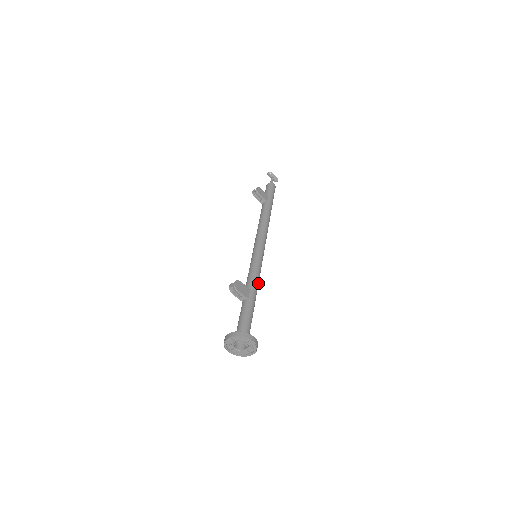
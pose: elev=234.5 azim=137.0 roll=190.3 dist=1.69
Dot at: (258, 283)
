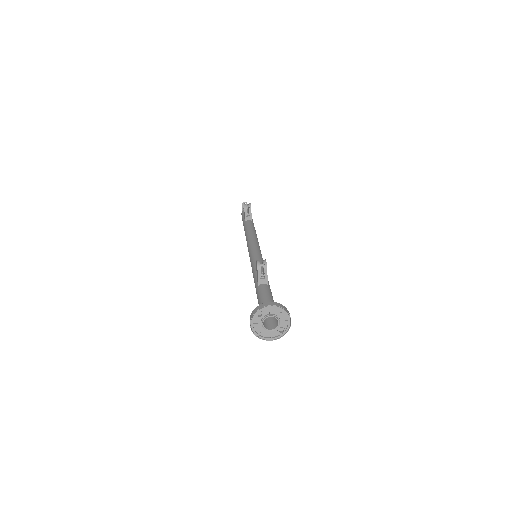
Dot at: occluded
